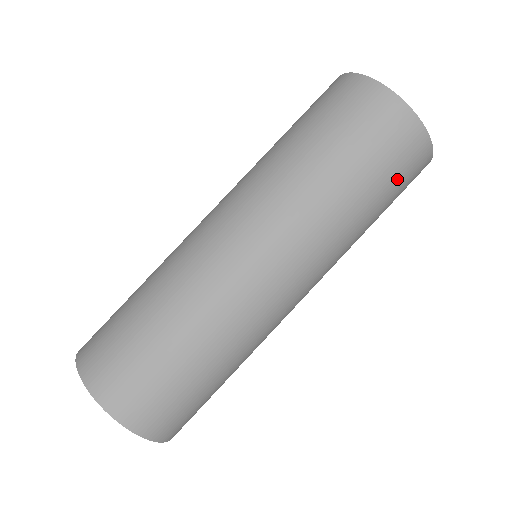
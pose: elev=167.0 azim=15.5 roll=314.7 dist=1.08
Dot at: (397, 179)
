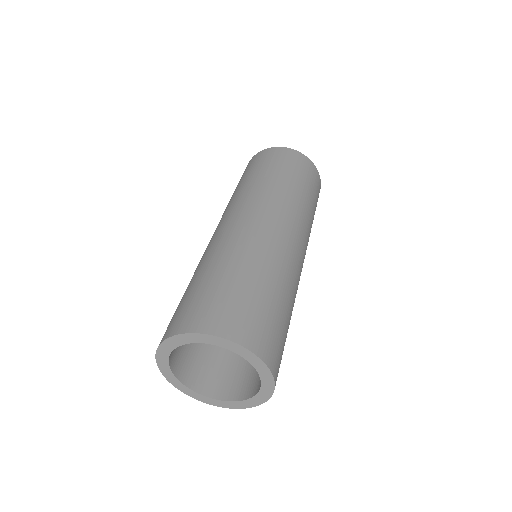
Dot at: (314, 188)
